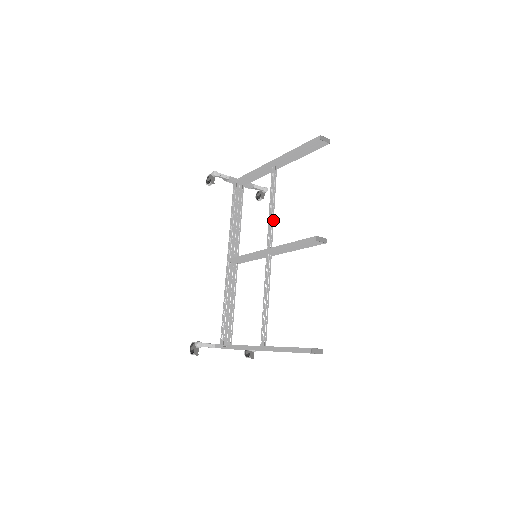
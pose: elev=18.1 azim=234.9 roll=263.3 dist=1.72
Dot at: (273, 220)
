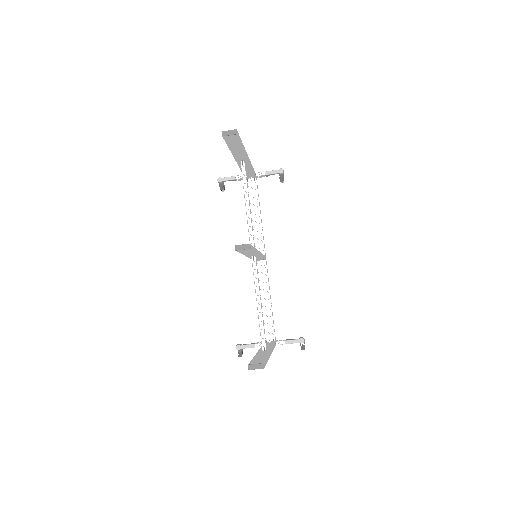
Dot at: (250, 219)
